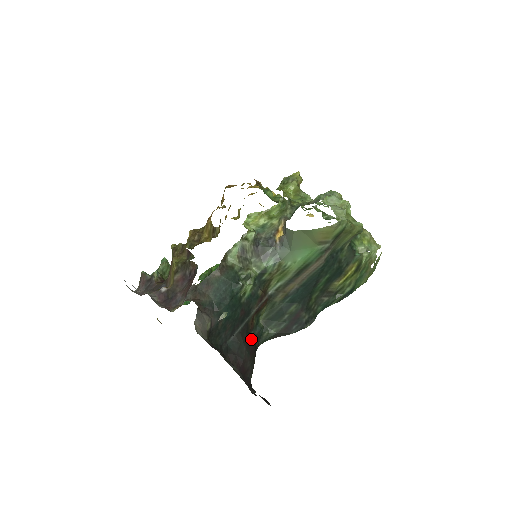
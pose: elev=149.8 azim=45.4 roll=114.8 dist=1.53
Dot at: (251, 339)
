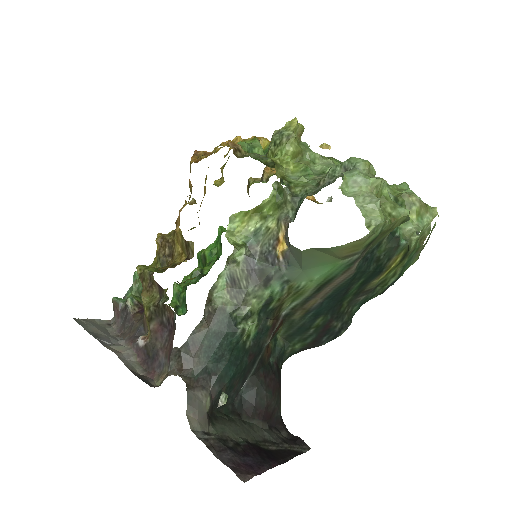
Dot at: (270, 372)
